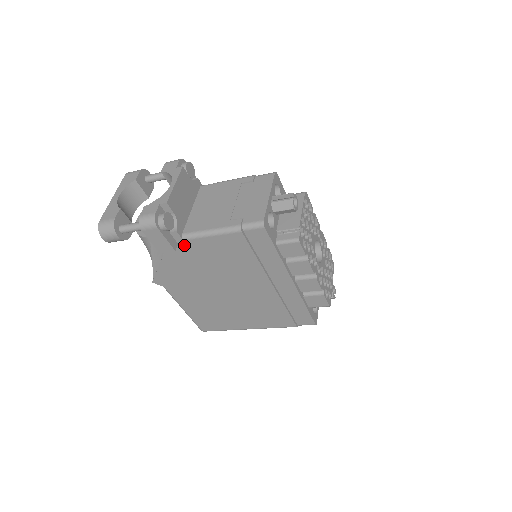
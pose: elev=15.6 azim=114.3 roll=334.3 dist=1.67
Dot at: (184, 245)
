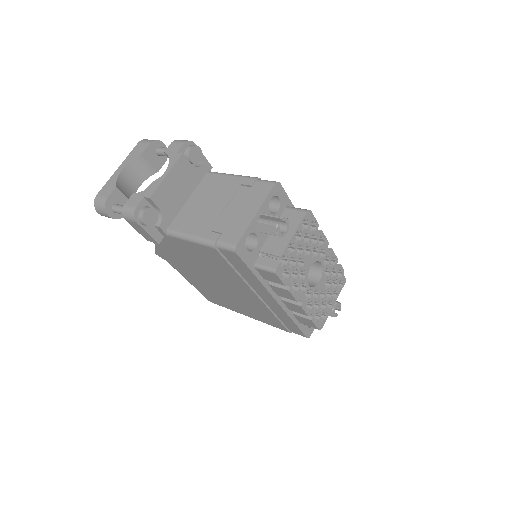
Dot at: (170, 239)
